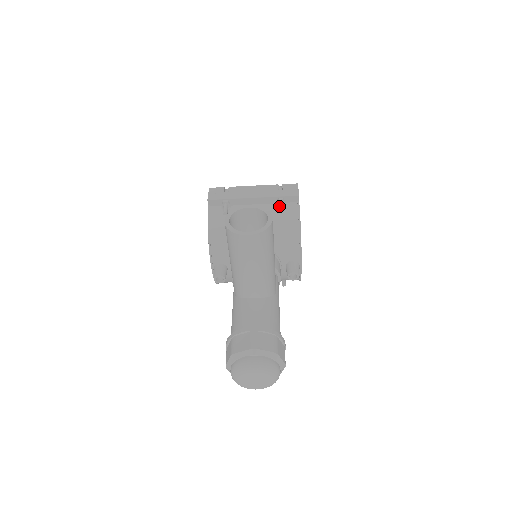
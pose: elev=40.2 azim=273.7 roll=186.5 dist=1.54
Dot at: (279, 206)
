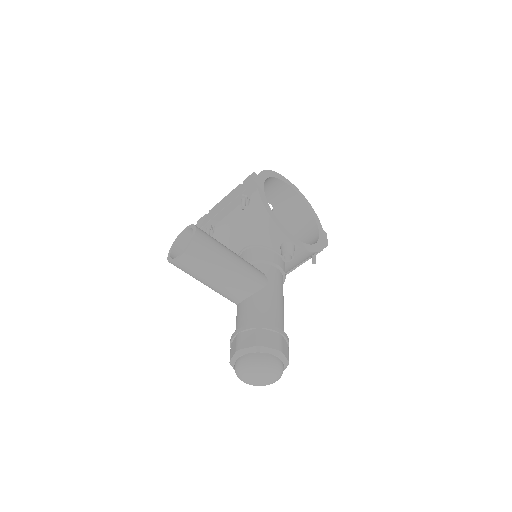
Dot at: occluded
